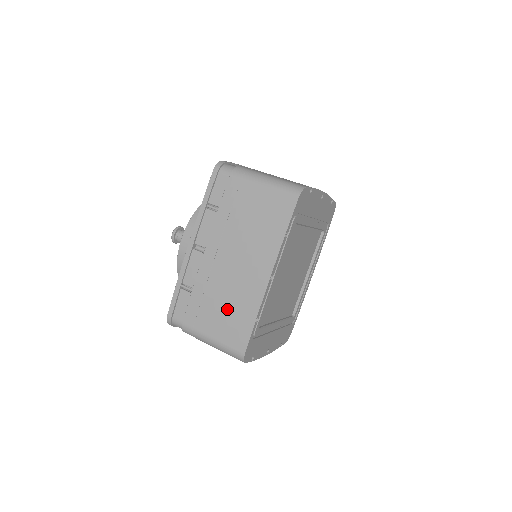
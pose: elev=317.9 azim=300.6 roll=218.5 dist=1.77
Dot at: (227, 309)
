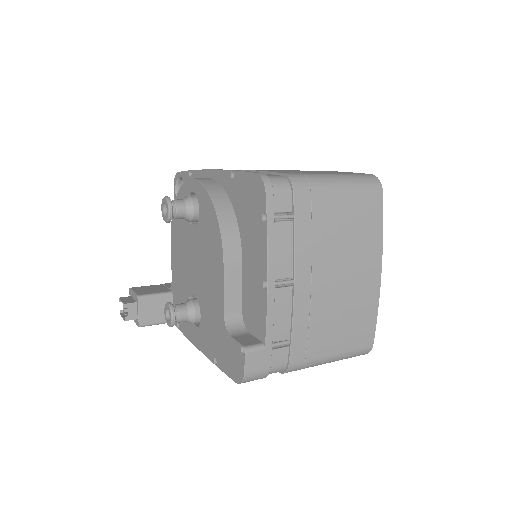
Dot at: (309, 171)
